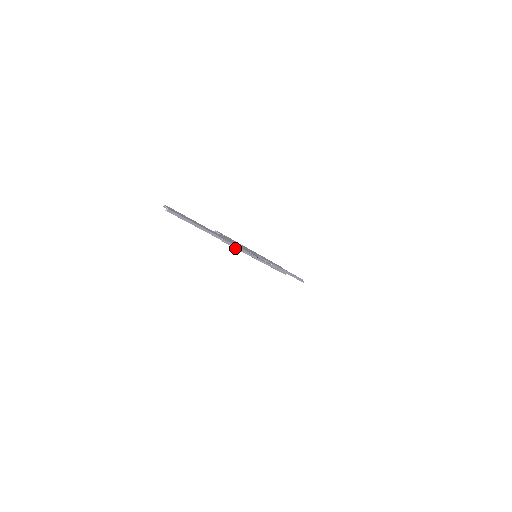
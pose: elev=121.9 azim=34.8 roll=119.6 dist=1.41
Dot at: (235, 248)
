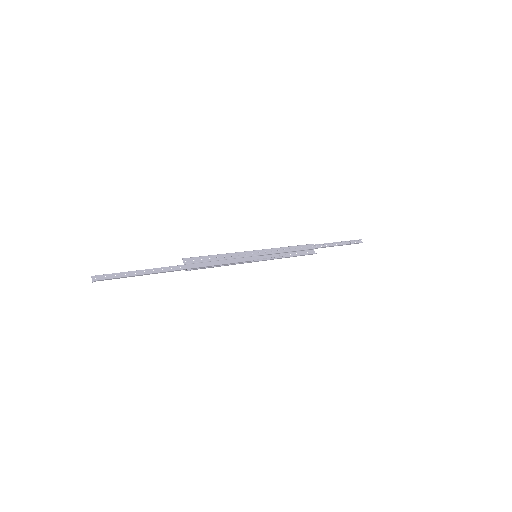
Dot at: (211, 267)
